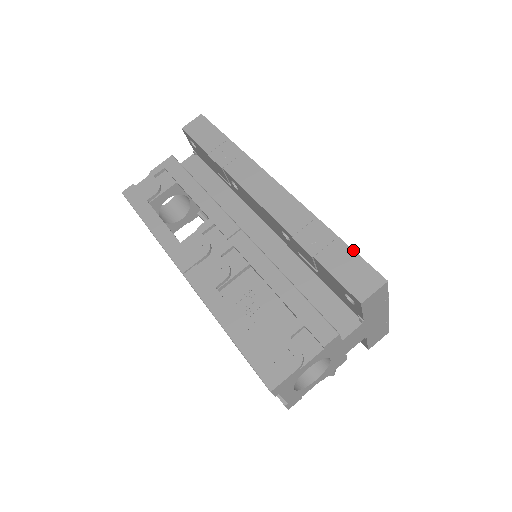
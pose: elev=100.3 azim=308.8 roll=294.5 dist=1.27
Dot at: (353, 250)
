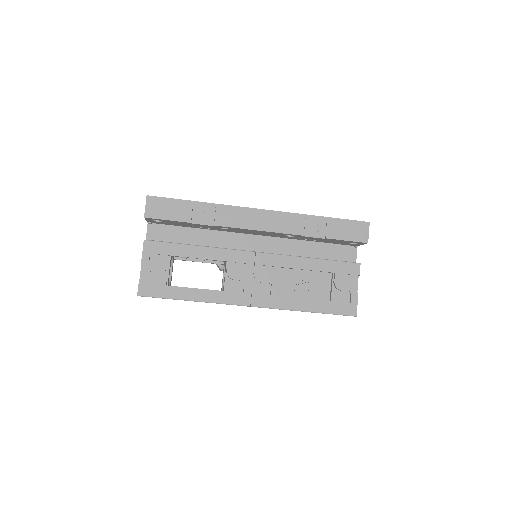
Dot at: (341, 219)
